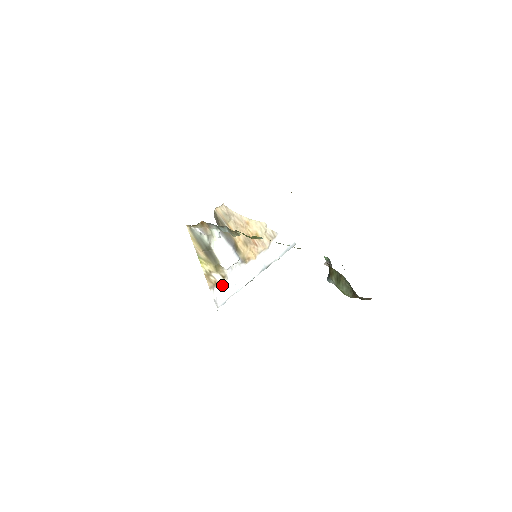
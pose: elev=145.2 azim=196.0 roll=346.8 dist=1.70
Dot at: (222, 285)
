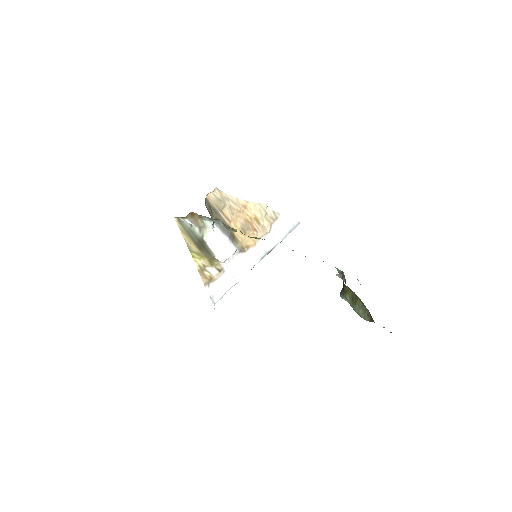
Dot at: (218, 279)
